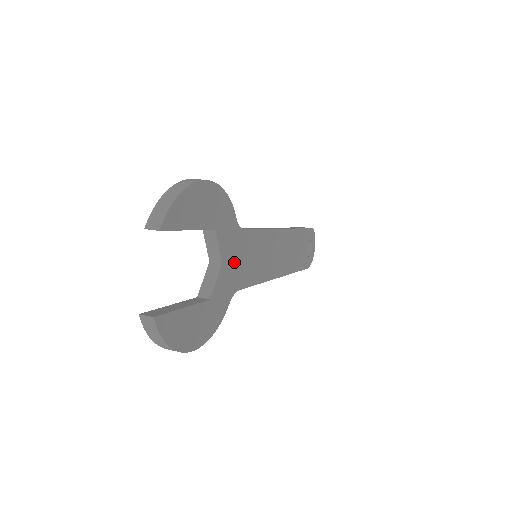
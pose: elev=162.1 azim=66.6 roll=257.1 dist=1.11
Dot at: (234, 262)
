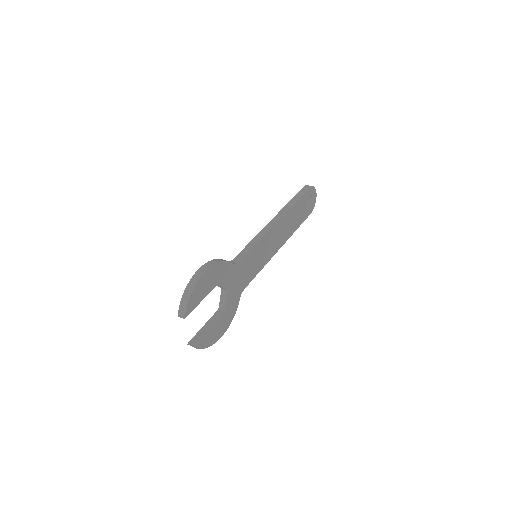
Dot at: (237, 281)
